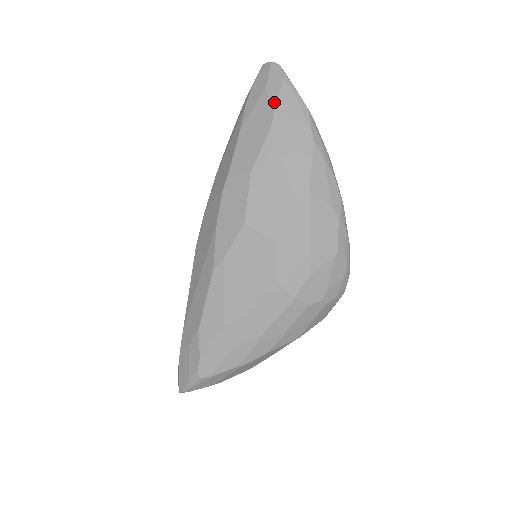
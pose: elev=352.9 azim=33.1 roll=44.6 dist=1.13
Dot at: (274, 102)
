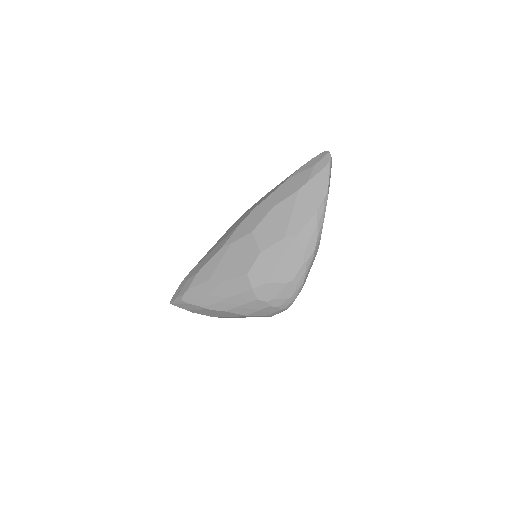
Dot at: (312, 176)
